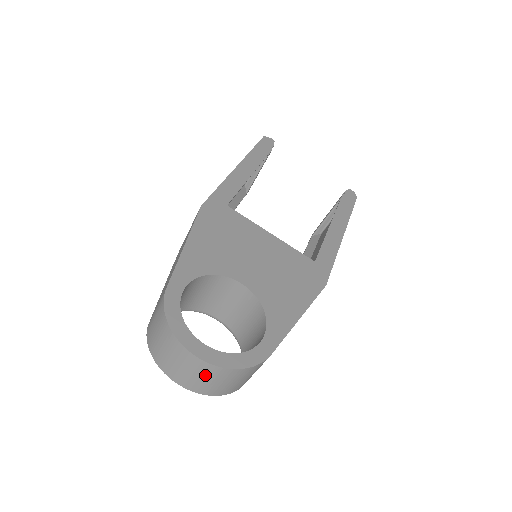
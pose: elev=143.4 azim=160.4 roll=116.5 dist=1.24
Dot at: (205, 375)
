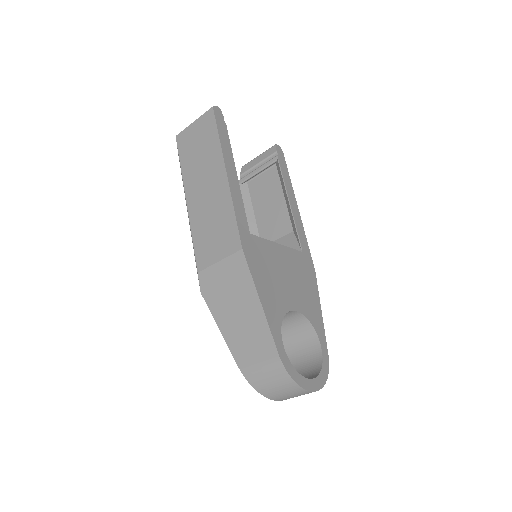
Dot at: occluded
